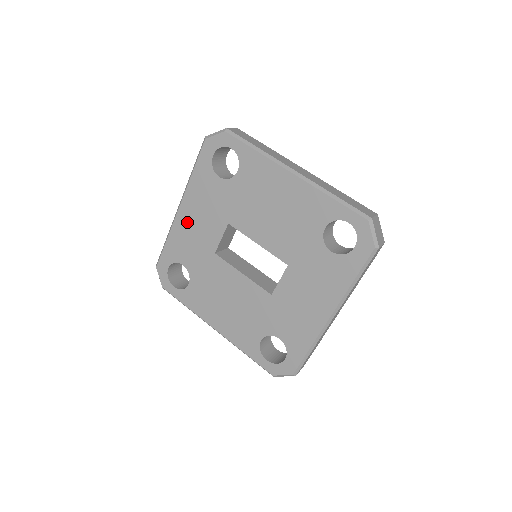
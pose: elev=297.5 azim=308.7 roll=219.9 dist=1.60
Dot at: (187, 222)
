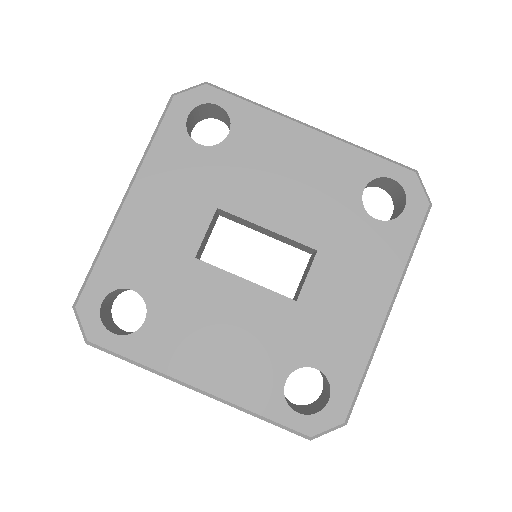
Dot at: (142, 218)
